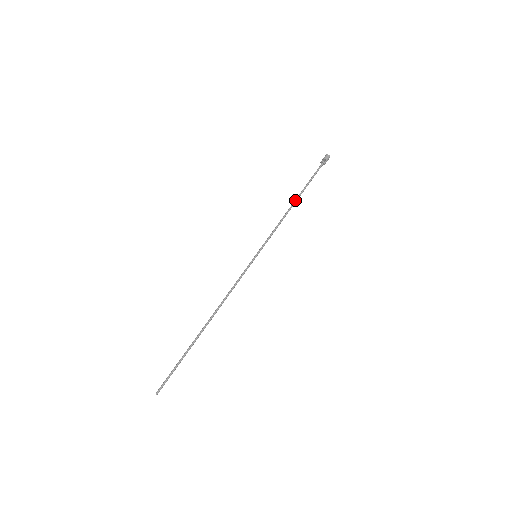
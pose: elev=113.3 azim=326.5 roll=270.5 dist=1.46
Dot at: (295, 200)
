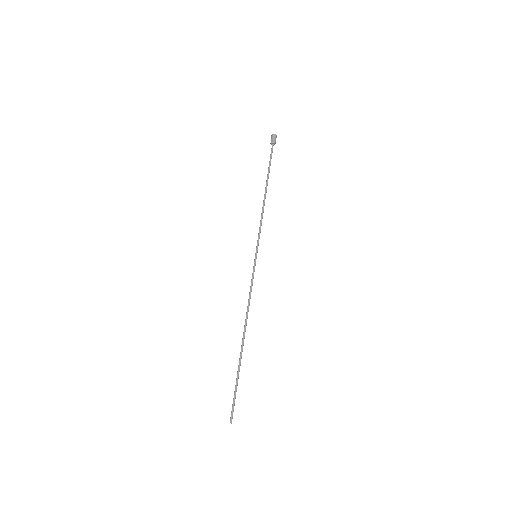
Dot at: (265, 189)
